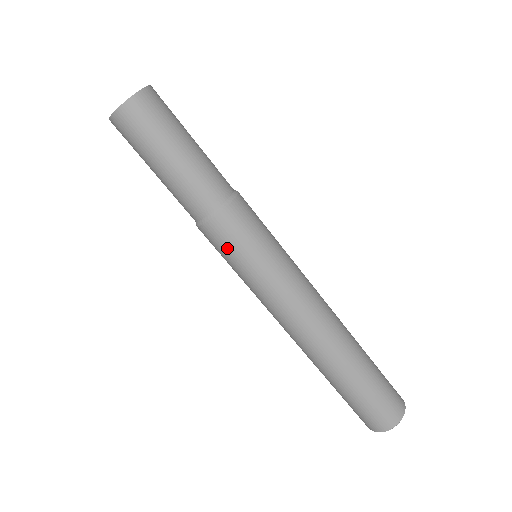
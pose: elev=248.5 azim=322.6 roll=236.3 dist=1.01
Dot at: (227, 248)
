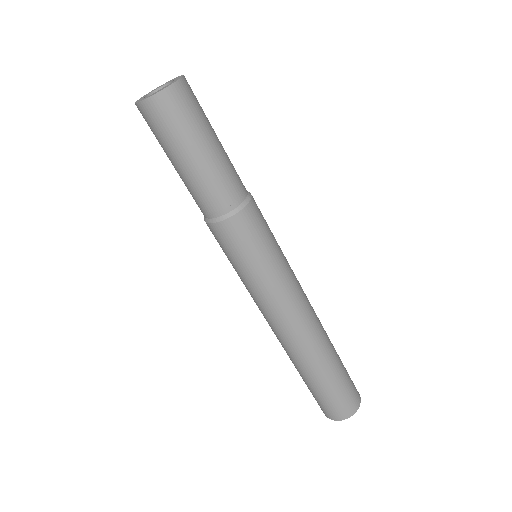
Dot at: occluded
